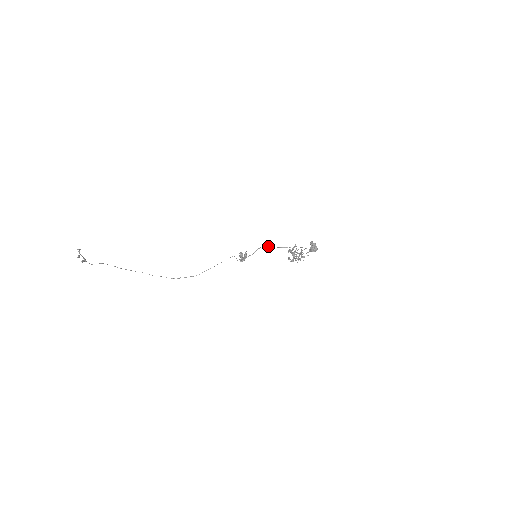
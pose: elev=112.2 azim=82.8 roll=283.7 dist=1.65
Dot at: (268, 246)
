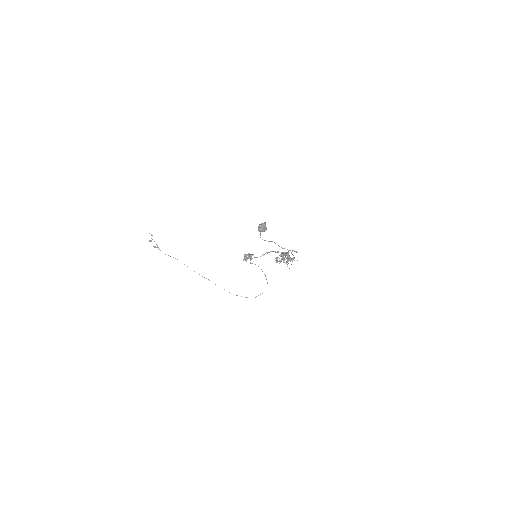
Dot at: (275, 252)
